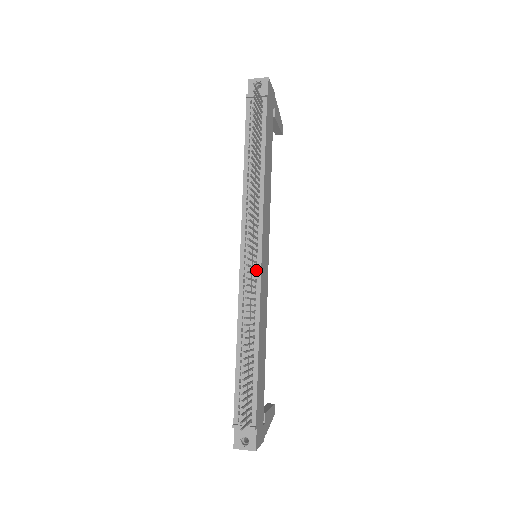
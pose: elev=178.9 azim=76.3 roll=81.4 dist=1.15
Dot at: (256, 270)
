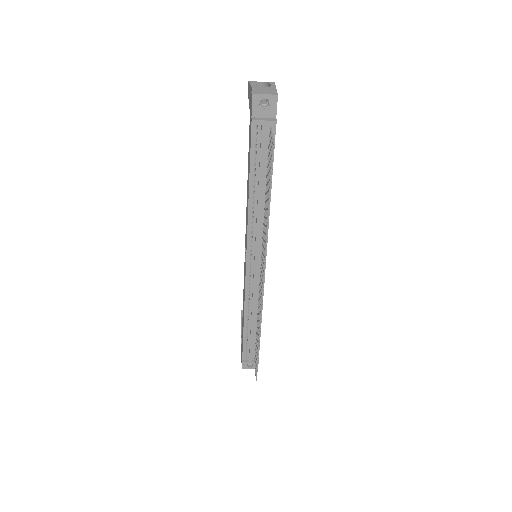
Dot at: occluded
